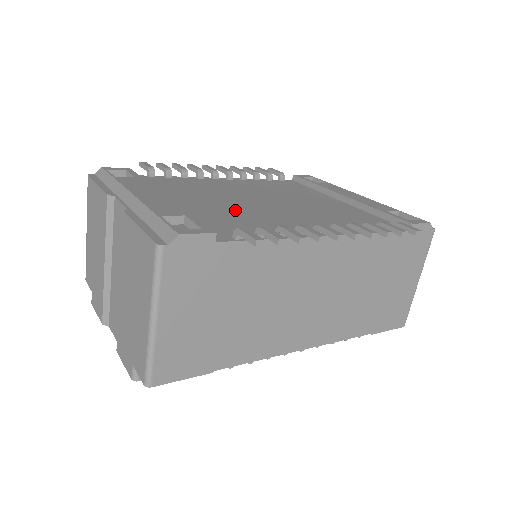
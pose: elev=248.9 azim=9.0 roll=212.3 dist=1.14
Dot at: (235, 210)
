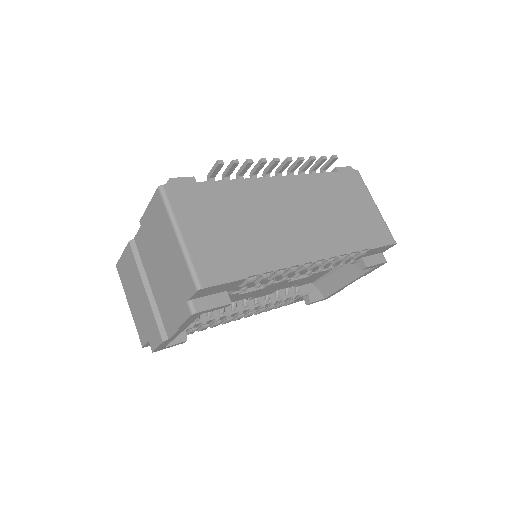
Dot at: occluded
